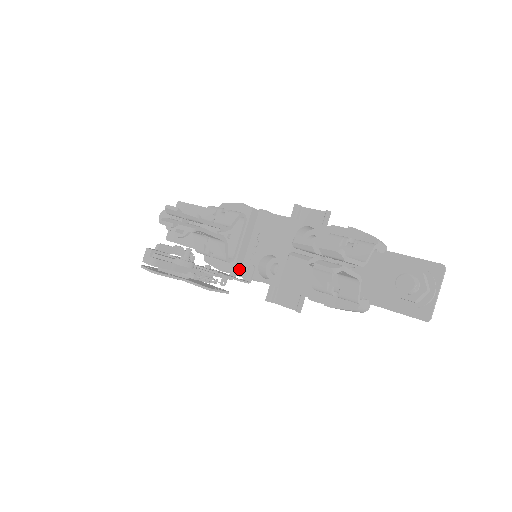
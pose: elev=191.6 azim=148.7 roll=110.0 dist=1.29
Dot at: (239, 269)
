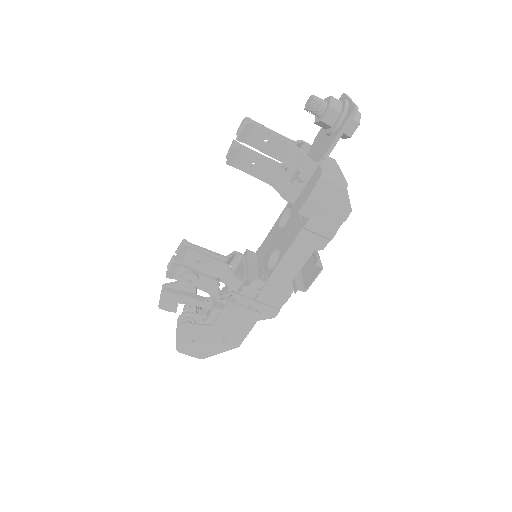
Dot at: occluded
